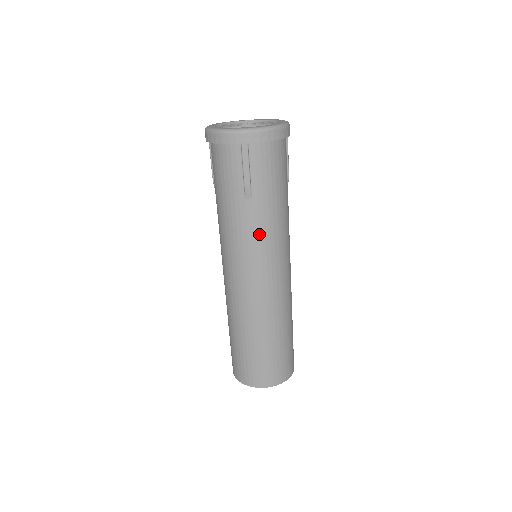
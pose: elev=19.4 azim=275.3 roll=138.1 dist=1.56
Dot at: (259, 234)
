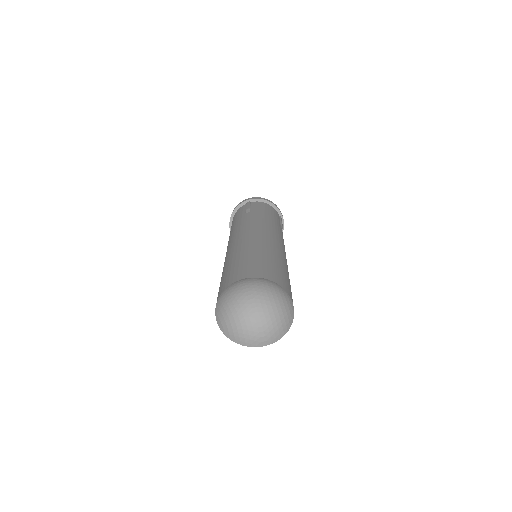
Dot at: (253, 219)
